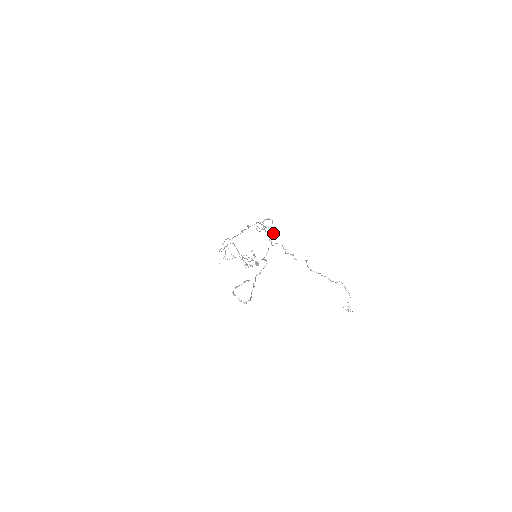
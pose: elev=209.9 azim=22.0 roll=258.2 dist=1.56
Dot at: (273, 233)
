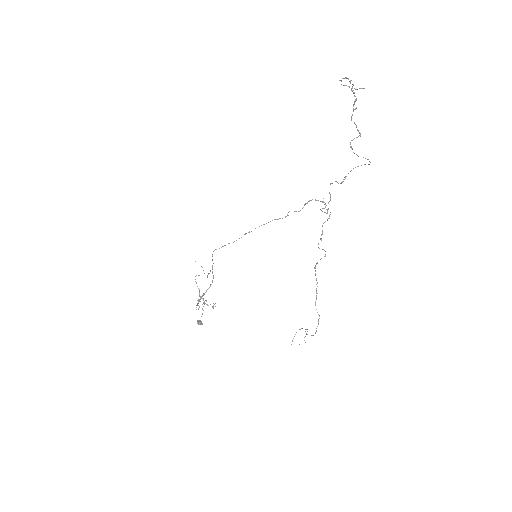
Dot at: occluded
